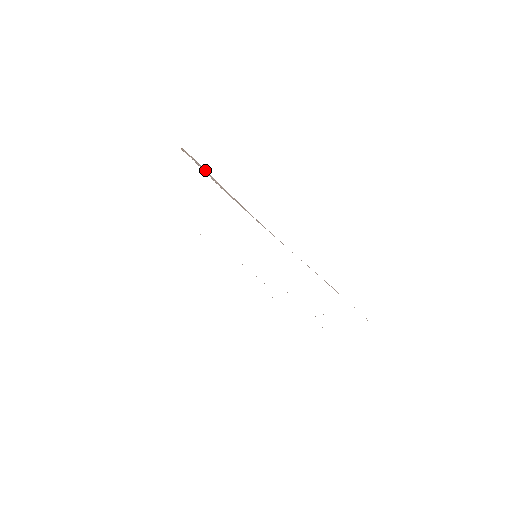
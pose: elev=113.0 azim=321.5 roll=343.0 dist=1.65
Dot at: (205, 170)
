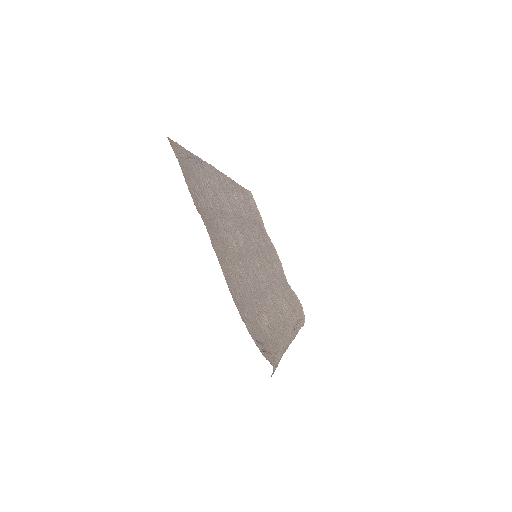
Dot at: (278, 362)
